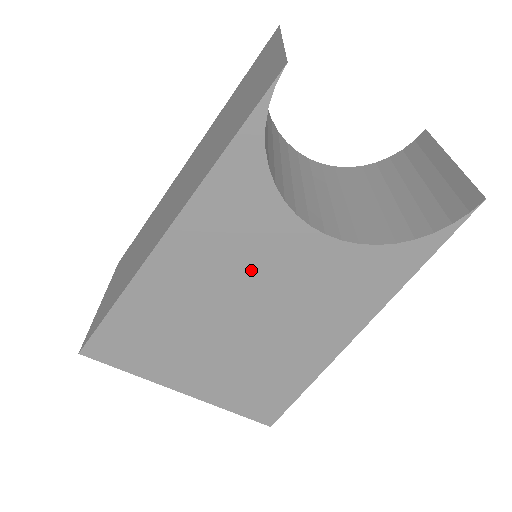
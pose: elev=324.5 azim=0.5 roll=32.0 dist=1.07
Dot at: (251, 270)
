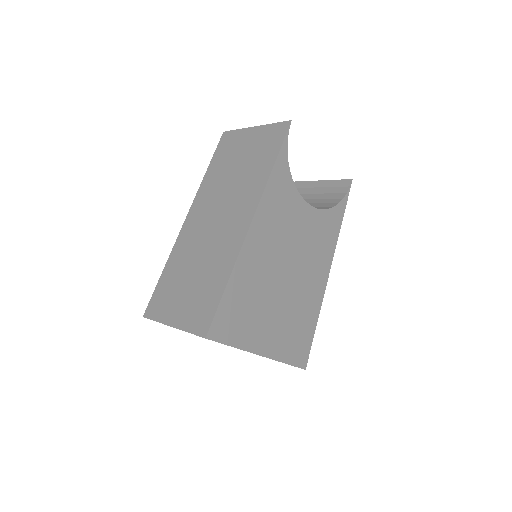
Dot at: (288, 235)
